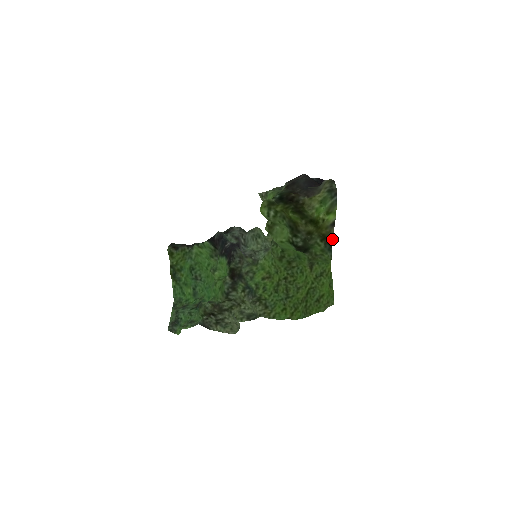
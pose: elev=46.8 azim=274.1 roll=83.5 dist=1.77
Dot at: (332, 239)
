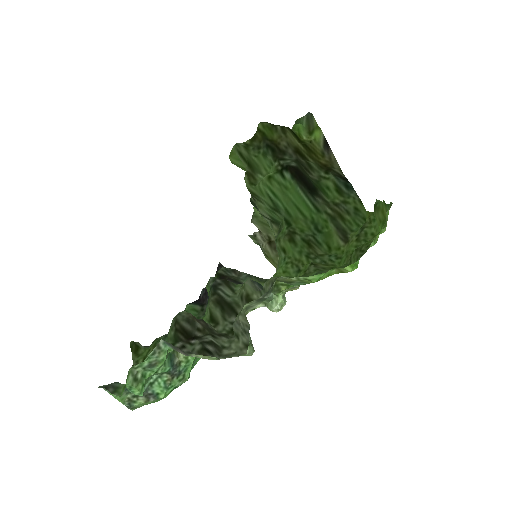
Dot at: (342, 174)
